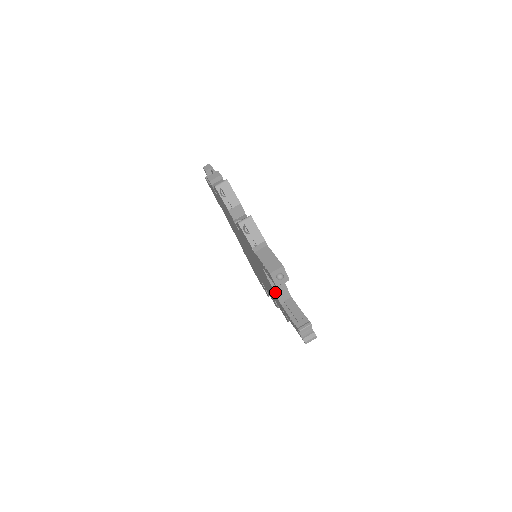
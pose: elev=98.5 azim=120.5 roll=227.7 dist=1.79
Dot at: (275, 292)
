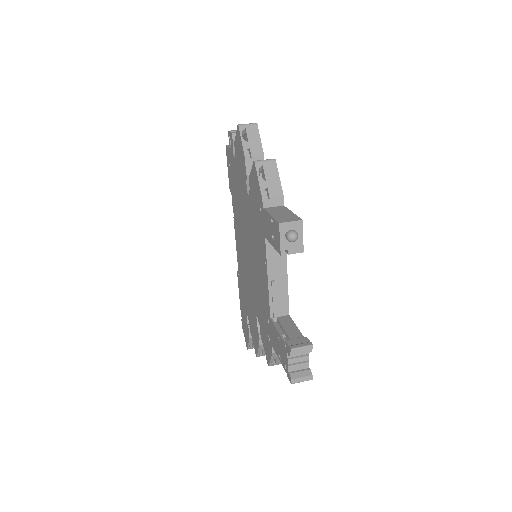
Dot at: (269, 294)
